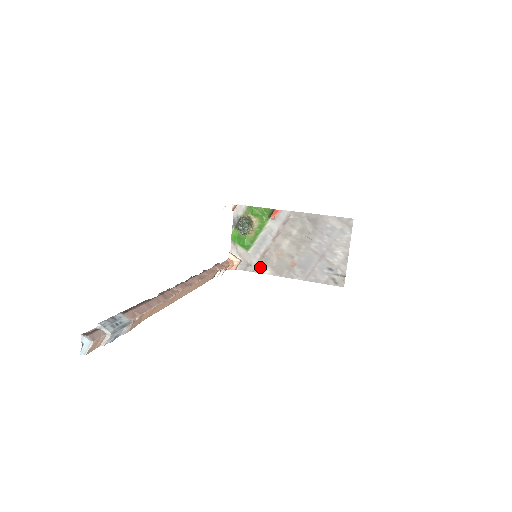
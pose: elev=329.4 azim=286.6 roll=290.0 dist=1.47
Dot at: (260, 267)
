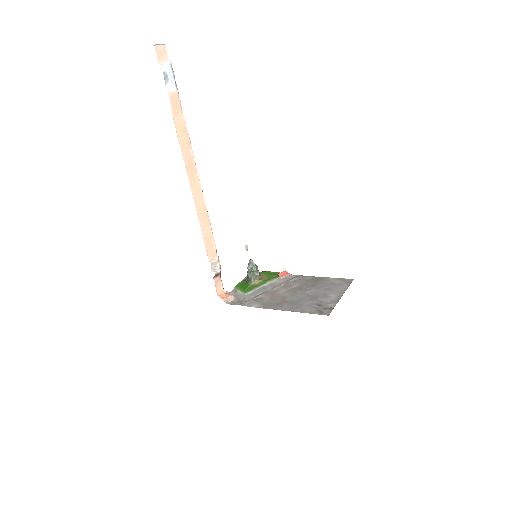
Dot at: (250, 303)
